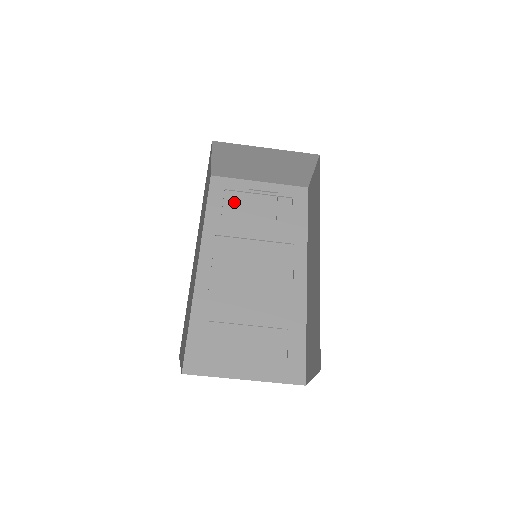
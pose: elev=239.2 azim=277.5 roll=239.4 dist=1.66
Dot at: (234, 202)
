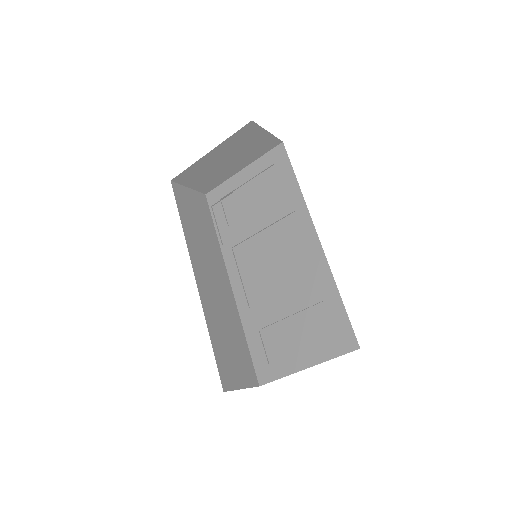
Dot at: (232, 206)
